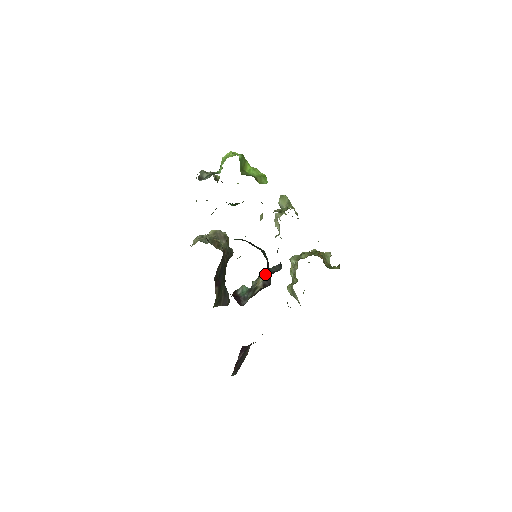
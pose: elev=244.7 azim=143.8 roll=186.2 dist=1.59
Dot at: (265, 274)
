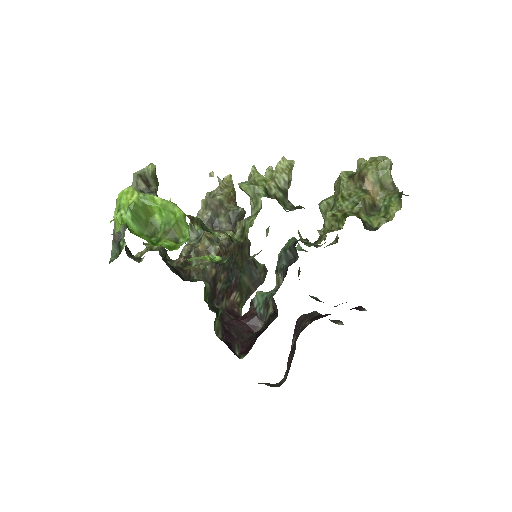
Dot at: (280, 268)
